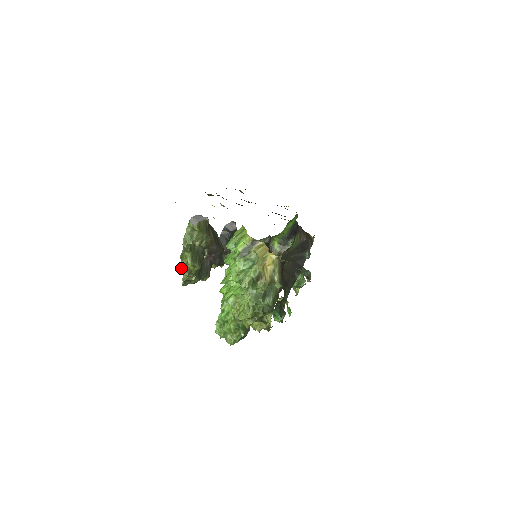
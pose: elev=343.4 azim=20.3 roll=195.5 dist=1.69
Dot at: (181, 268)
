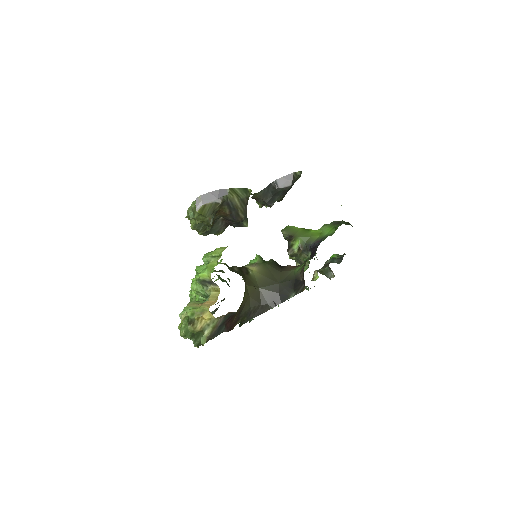
Dot at: occluded
